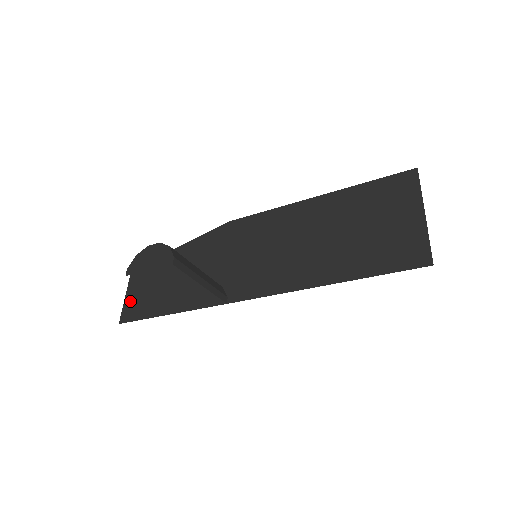
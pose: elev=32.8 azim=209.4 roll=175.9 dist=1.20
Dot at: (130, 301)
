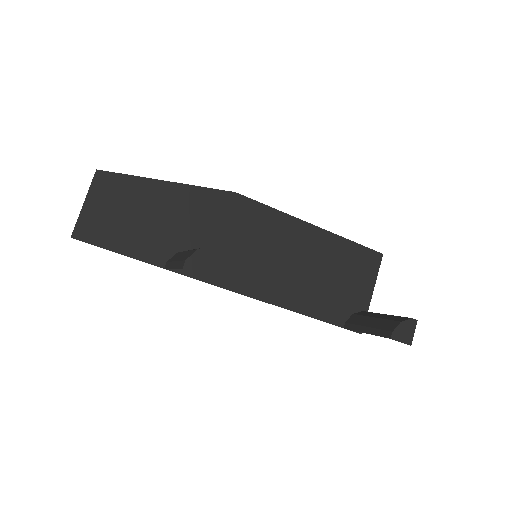
Dot at: (92, 215)
